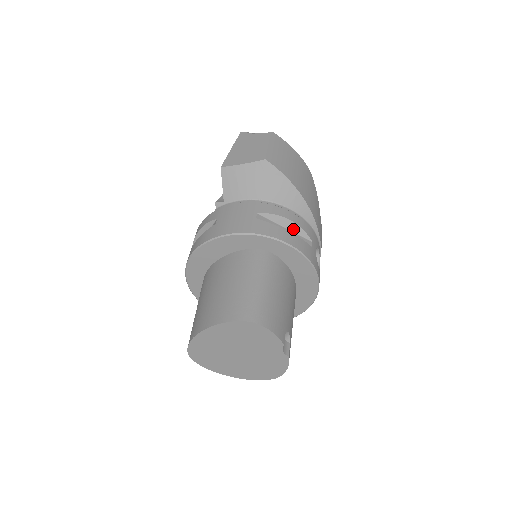
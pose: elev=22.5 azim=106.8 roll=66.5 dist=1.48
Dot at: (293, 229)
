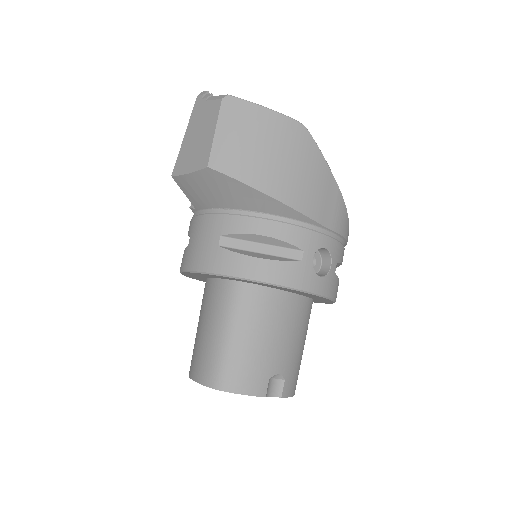
Dot at: (272, 243)
